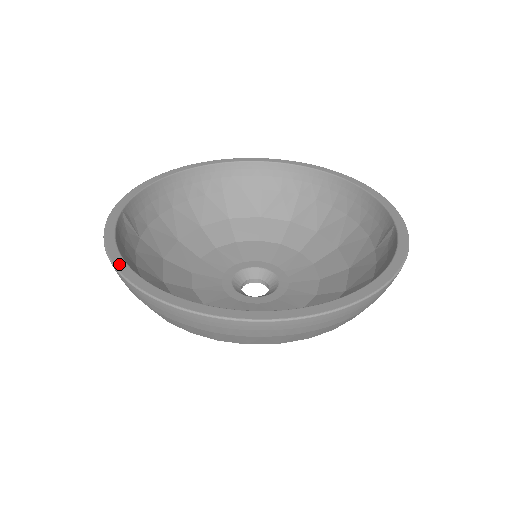
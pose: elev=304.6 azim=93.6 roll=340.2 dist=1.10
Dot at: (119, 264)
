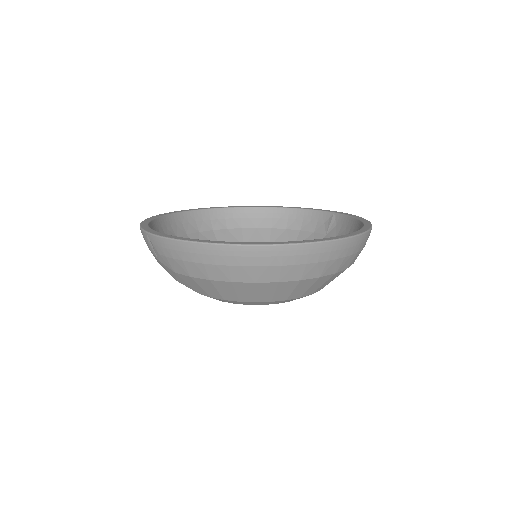
Dot at: (211, 241)
